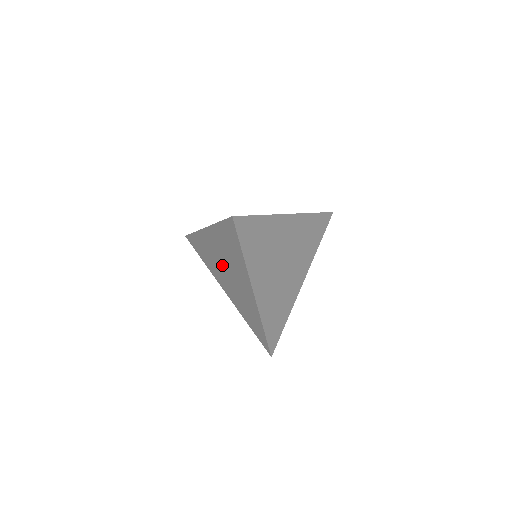
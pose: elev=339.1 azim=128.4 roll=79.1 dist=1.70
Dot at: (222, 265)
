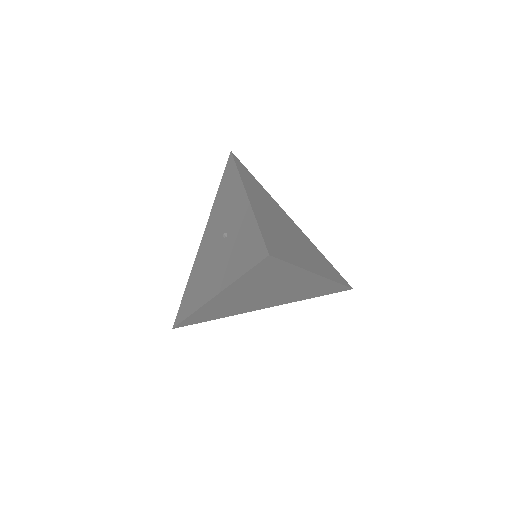
Dot at: (222, 232)
